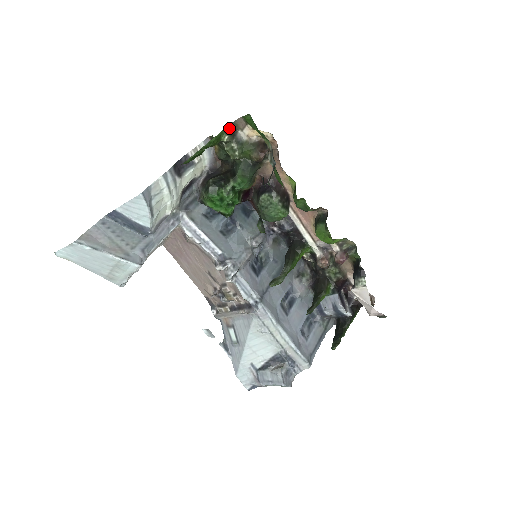
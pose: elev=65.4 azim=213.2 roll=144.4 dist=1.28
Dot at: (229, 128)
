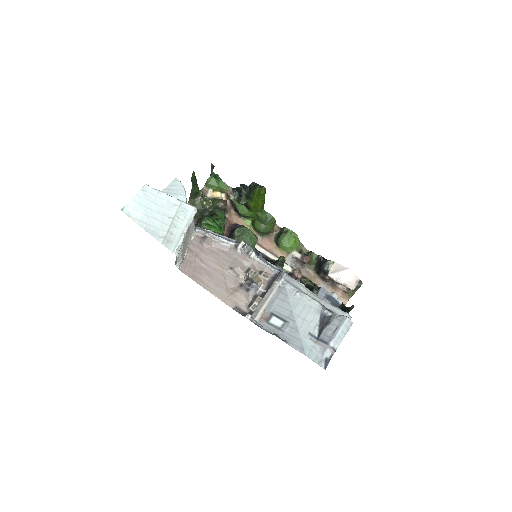
Dot at: occluded
